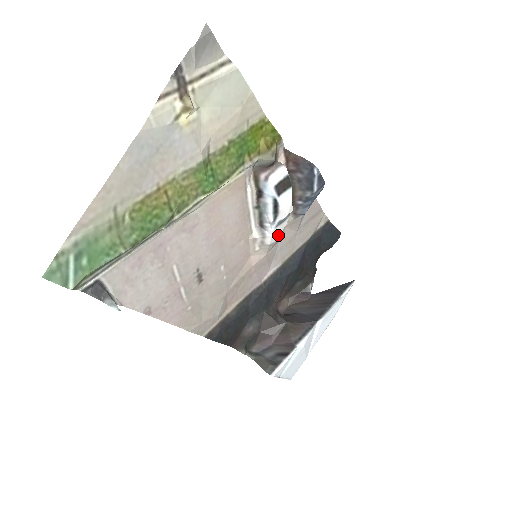
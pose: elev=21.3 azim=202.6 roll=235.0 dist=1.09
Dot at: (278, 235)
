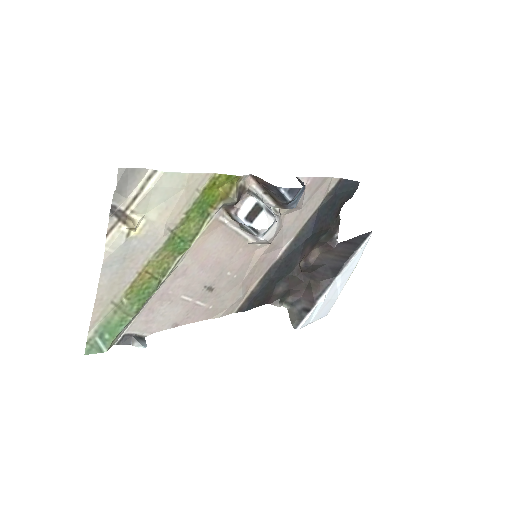
Dot at: (273, 232)
